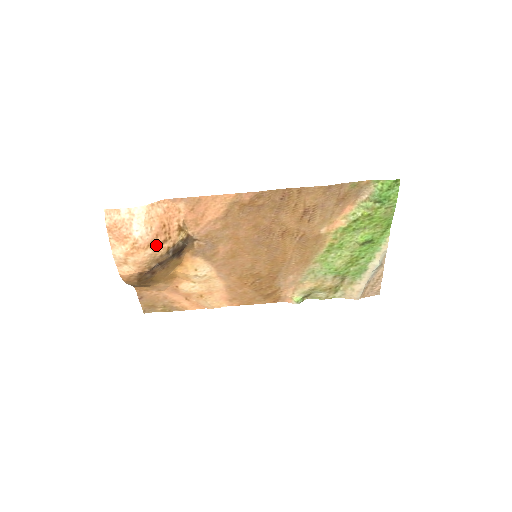
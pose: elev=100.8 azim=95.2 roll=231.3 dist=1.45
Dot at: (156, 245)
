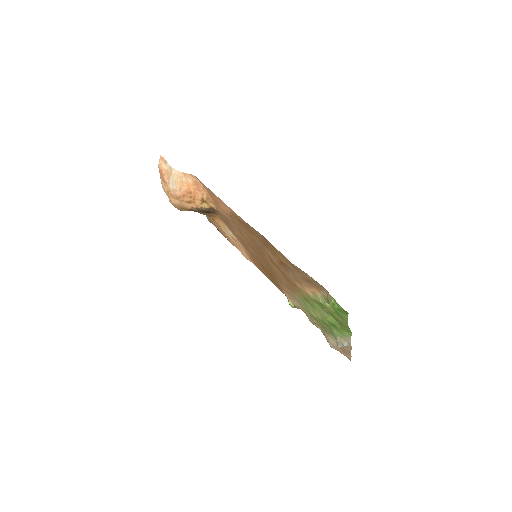
Dot at: (183, 201)
